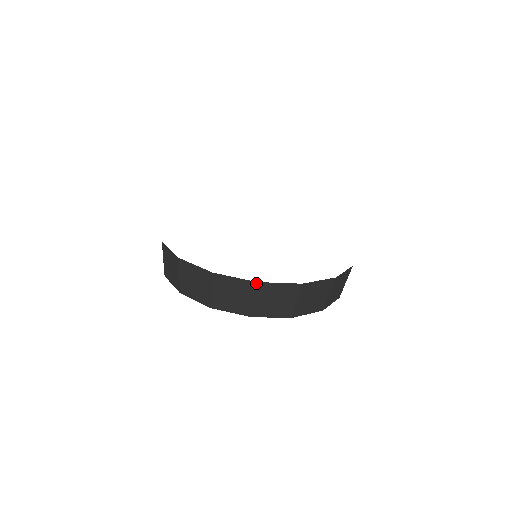
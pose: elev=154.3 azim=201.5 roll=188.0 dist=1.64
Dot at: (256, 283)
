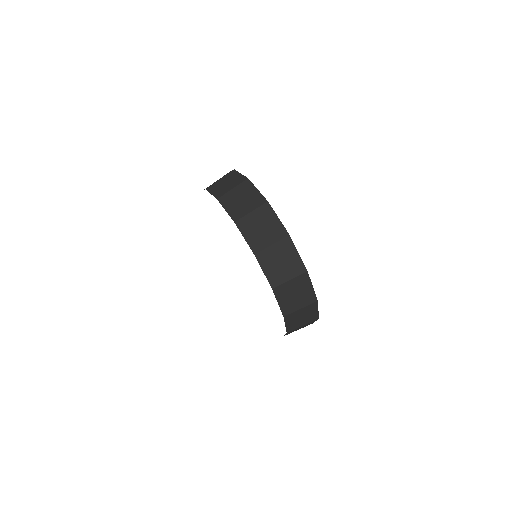
Dot at: (266, 201)
